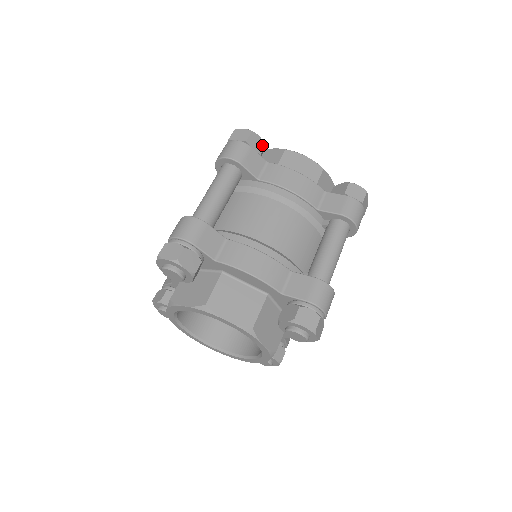
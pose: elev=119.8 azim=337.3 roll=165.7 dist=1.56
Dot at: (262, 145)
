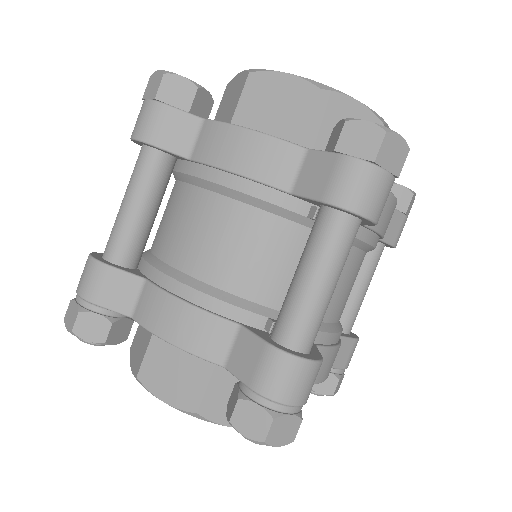
Dot at: (190, 90)
